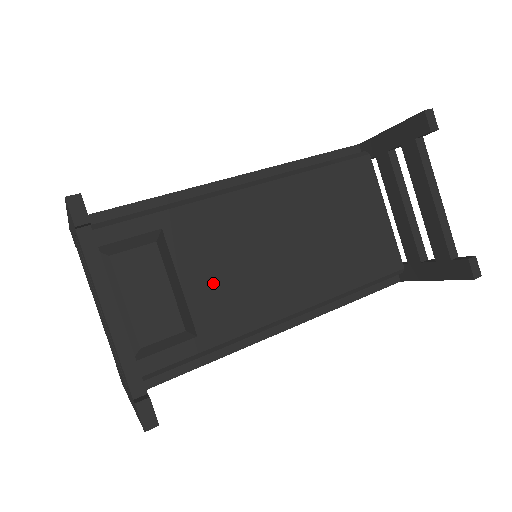
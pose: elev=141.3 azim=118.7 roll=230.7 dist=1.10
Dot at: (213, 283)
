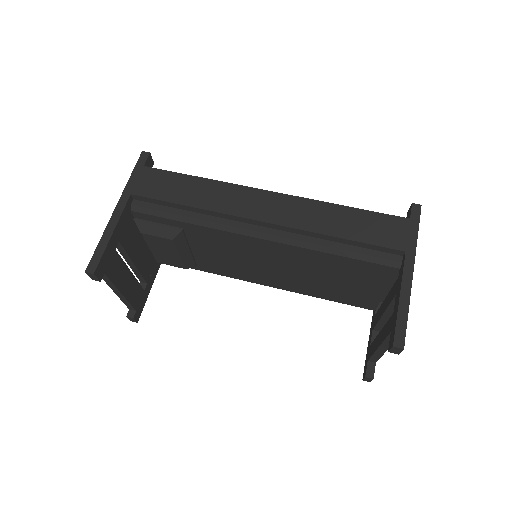
Dot at: (214, 257)
